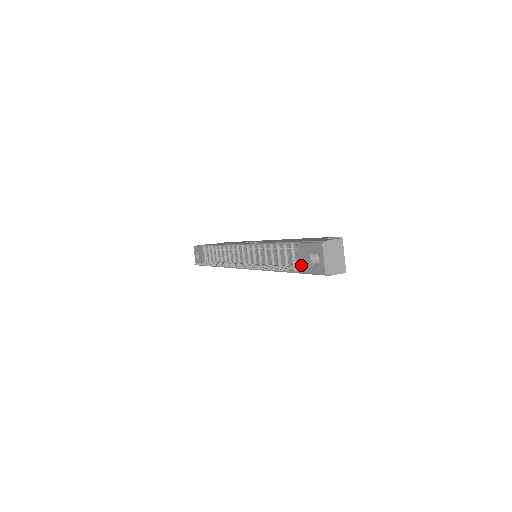
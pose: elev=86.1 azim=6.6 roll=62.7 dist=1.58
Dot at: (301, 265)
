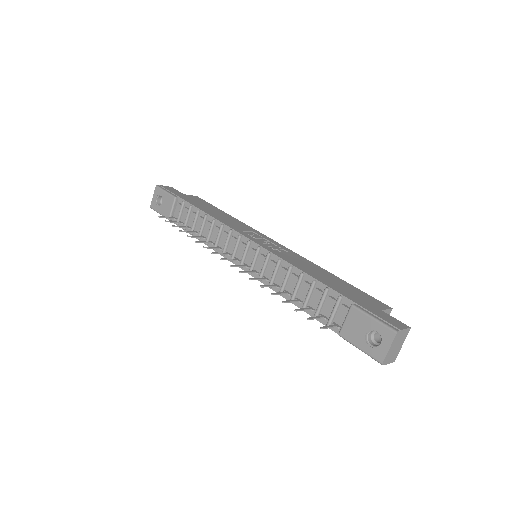
Dot at: (347, 330)
